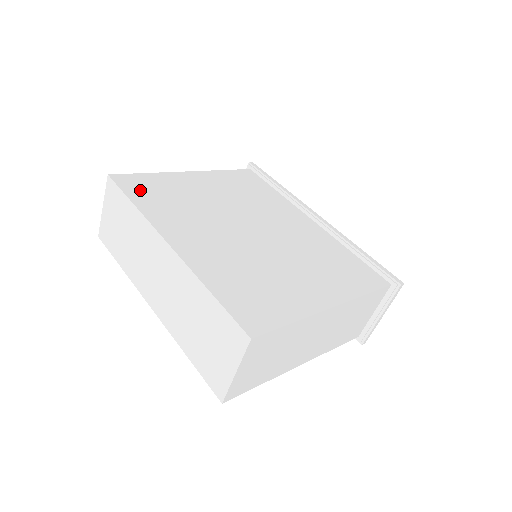
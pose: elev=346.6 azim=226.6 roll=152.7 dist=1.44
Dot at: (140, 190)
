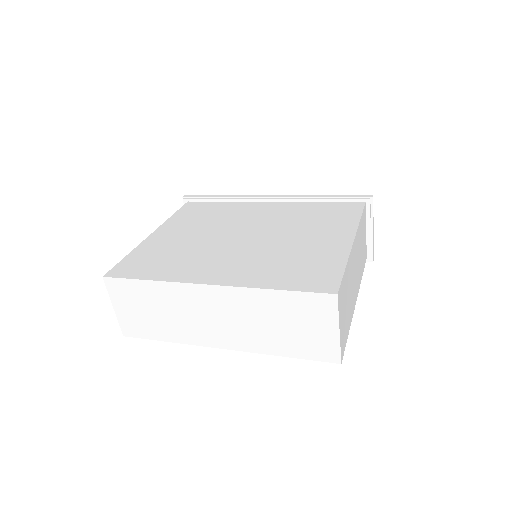
Dot at: (139, 269)
